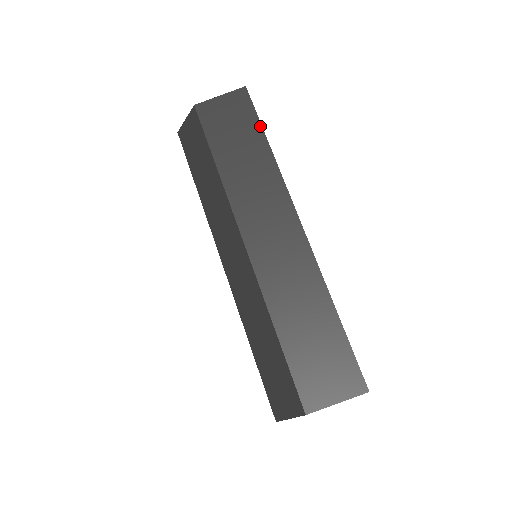
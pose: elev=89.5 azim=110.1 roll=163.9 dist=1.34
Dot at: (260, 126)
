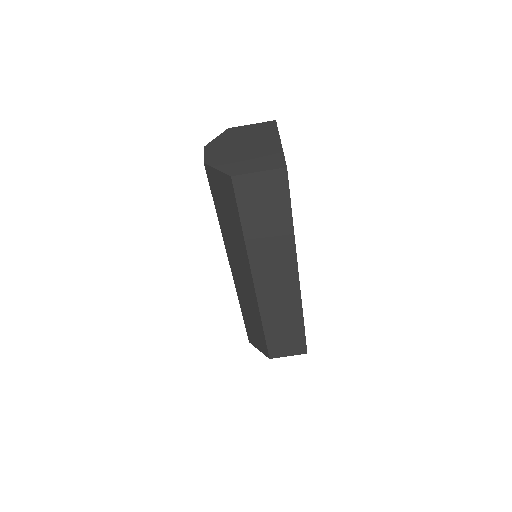
Dot at: (290, 207)
